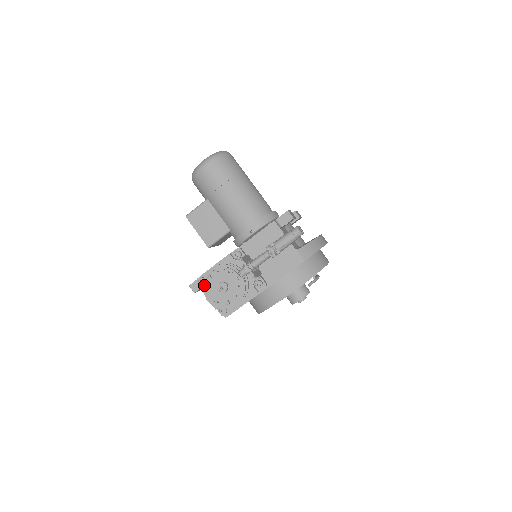
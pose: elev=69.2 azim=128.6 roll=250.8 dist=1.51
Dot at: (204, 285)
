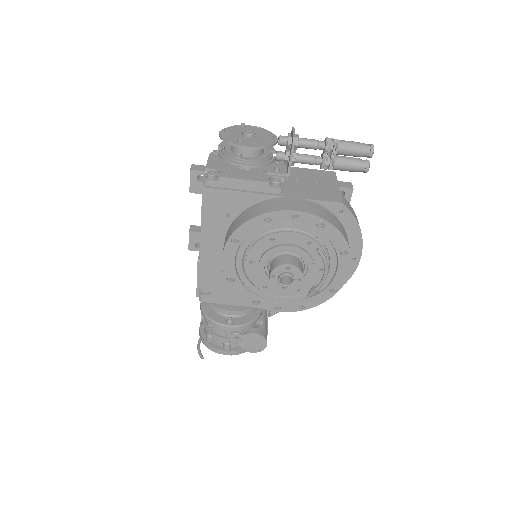
Dot at: (230, 126)
